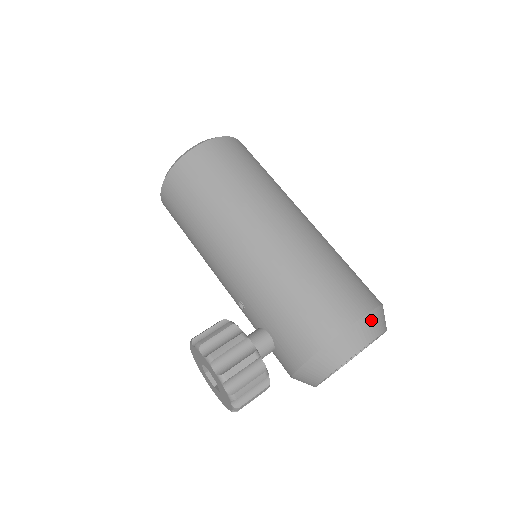
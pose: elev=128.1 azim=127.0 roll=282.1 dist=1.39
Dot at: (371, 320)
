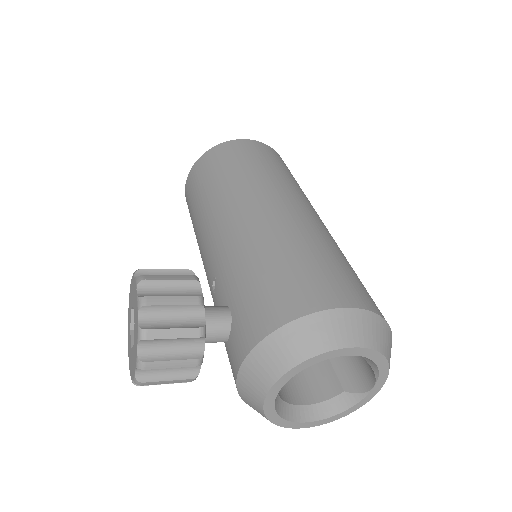
Dot at: (368, 321)
